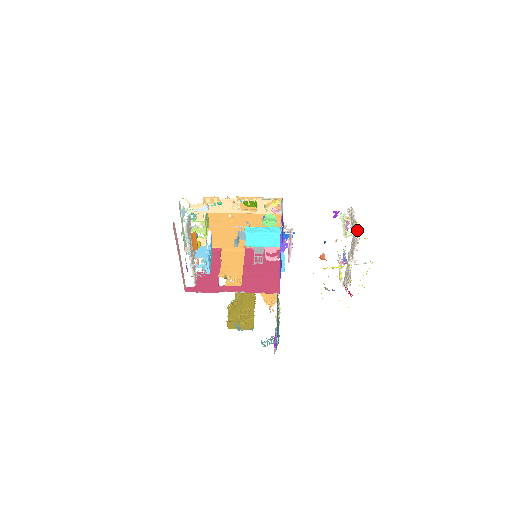
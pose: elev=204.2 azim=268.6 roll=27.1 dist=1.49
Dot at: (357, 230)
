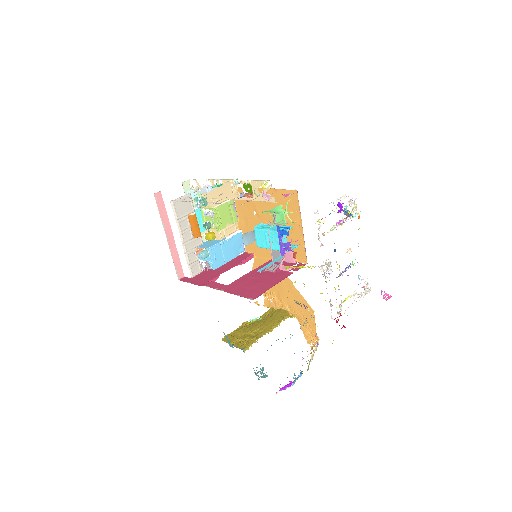
Dot at: occluded
